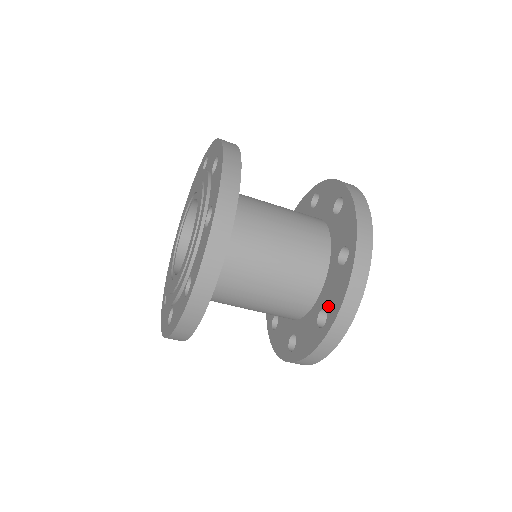
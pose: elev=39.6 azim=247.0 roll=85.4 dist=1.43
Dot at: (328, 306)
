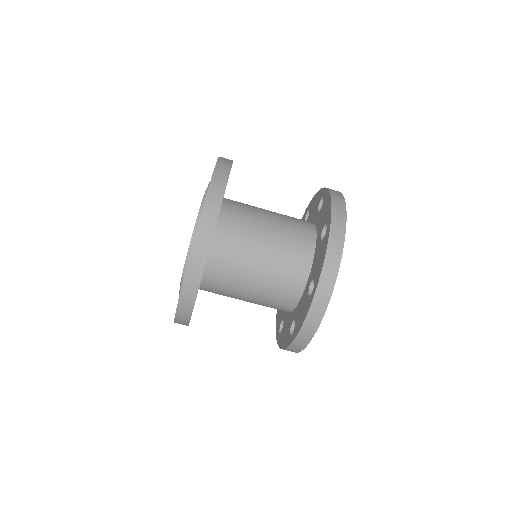
Dot at: (315, 275)
